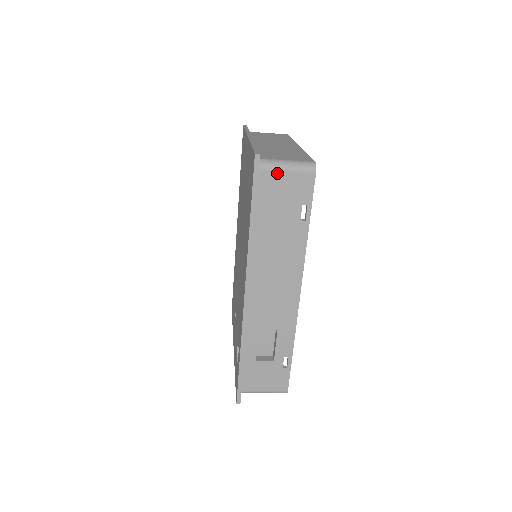
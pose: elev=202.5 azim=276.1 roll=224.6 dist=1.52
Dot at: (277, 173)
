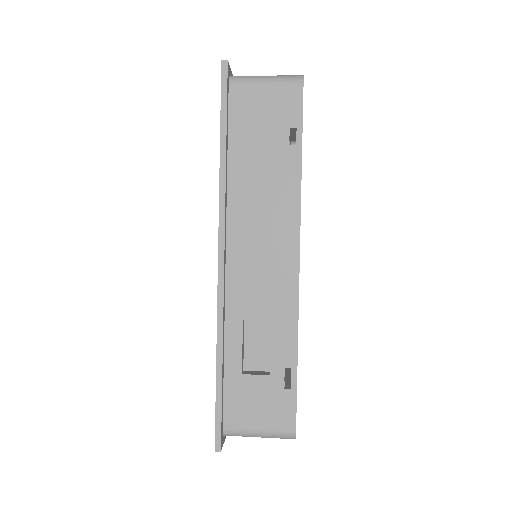
Dot at: (253, 87)
